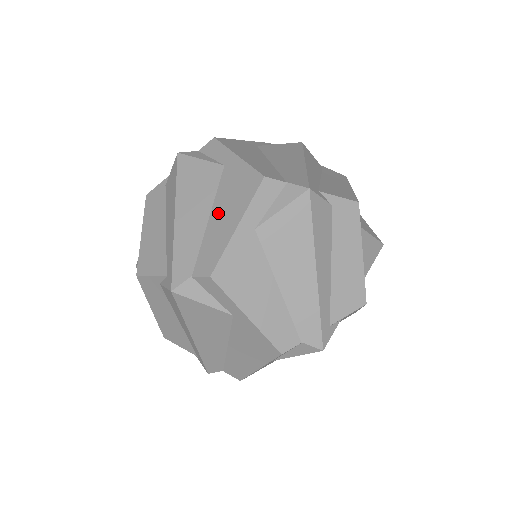
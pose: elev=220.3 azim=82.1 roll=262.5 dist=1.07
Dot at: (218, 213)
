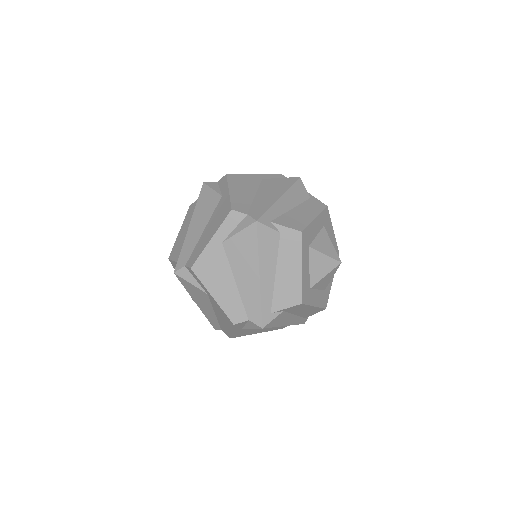
Dot at: (208, 228)
